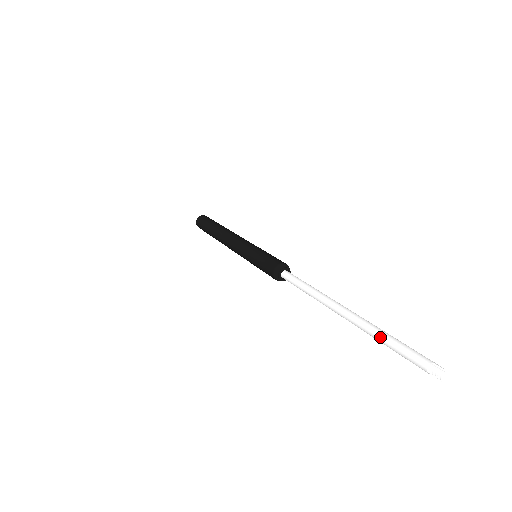
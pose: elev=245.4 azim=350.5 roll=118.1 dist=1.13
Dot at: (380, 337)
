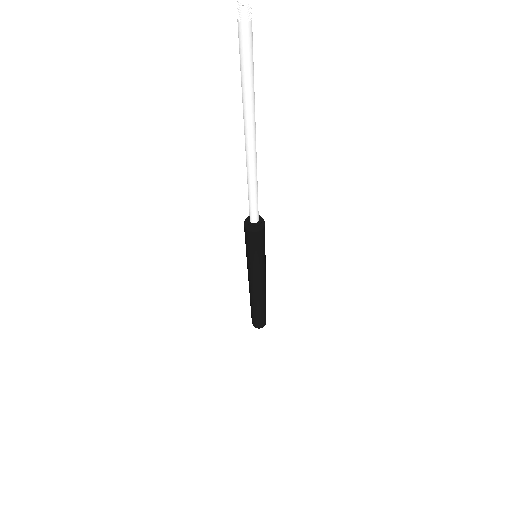
Dot at: (242, 88)
